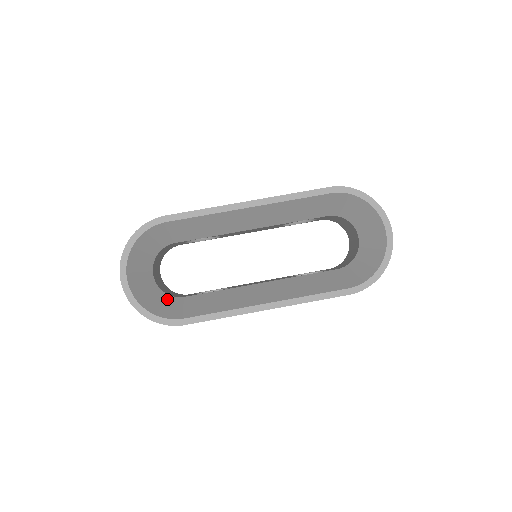
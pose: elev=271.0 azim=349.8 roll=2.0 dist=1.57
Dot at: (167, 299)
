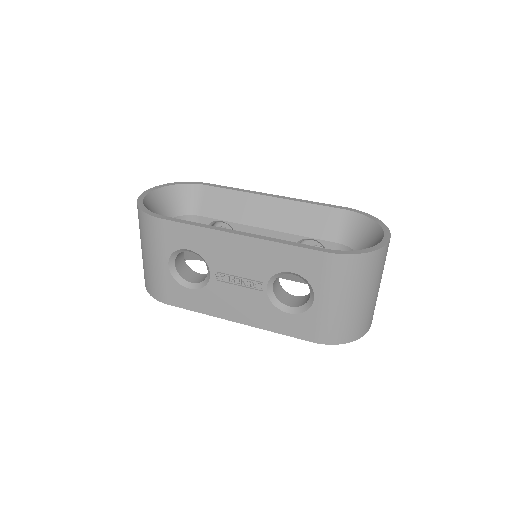
Dot at: occluded
